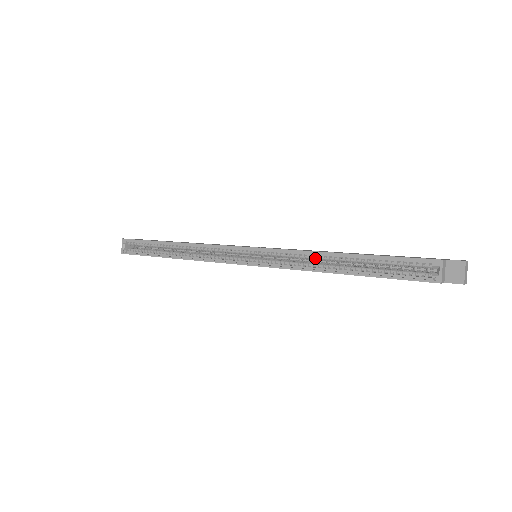
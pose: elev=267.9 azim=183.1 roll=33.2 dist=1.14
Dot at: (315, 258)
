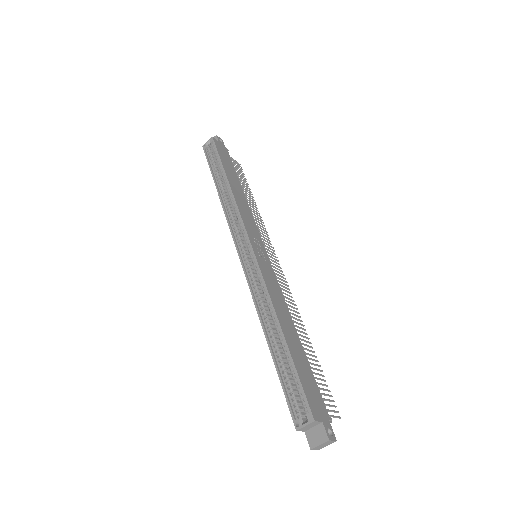
Dot at: (270, 309)
